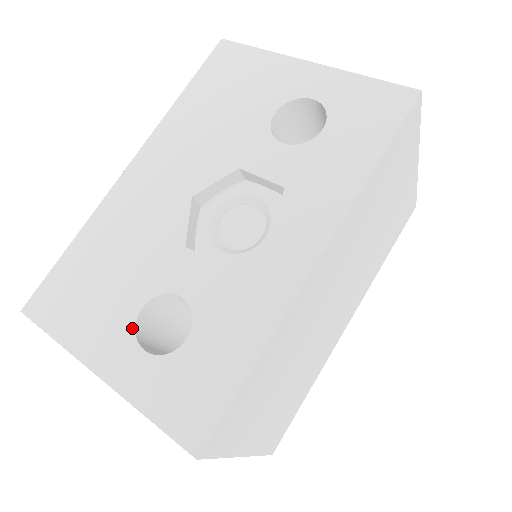
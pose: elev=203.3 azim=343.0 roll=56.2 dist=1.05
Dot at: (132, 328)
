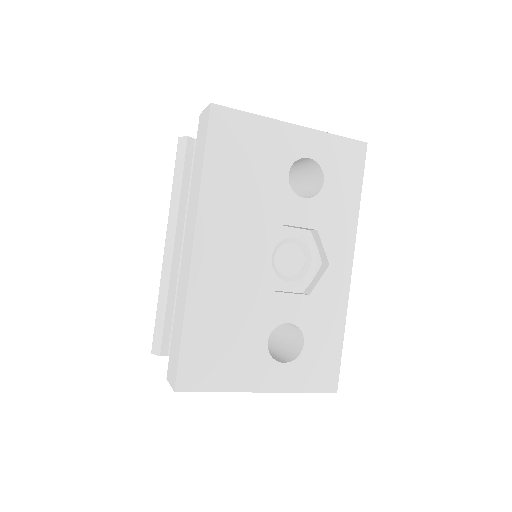
Dot at: (268, 356)
